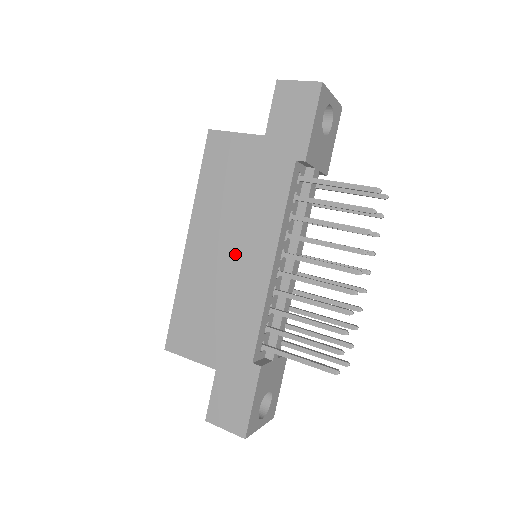
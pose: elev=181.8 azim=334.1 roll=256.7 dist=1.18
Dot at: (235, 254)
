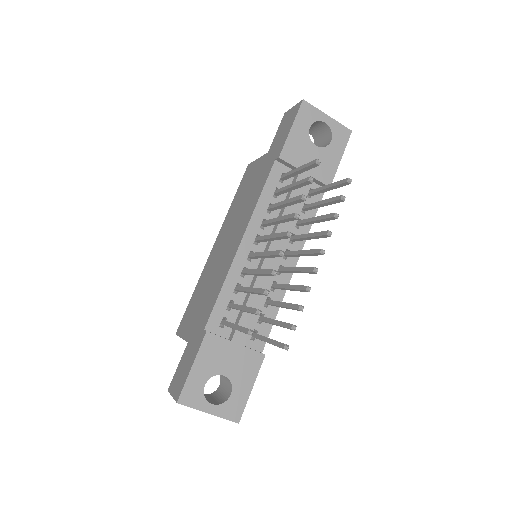
Dot at: (228, 244)
